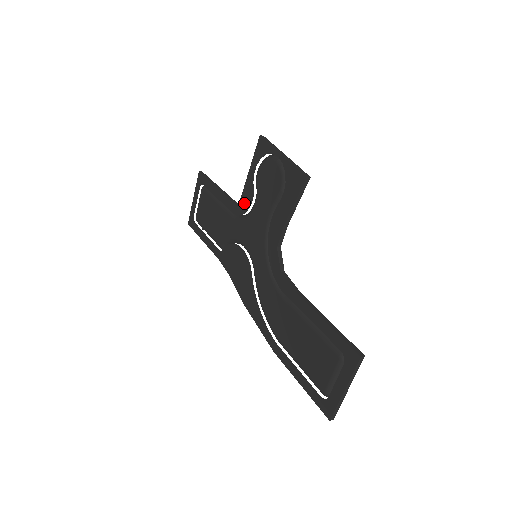
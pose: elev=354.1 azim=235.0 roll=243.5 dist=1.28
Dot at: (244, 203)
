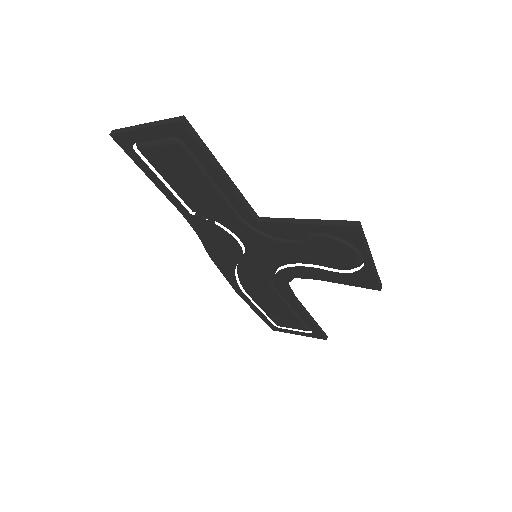
Dot at: (272, 230)
